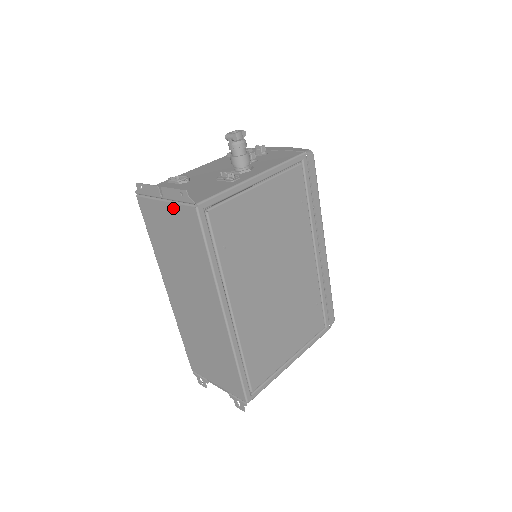
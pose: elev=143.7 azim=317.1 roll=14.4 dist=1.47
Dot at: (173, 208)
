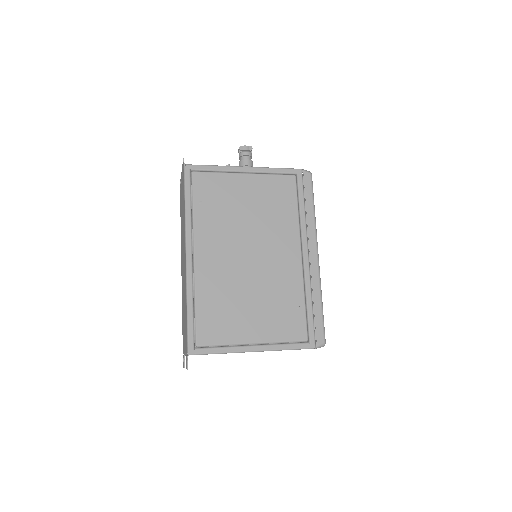
Dot at: (182, 180)
